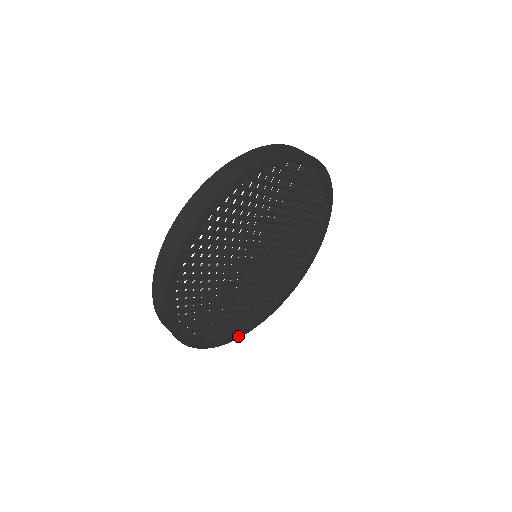
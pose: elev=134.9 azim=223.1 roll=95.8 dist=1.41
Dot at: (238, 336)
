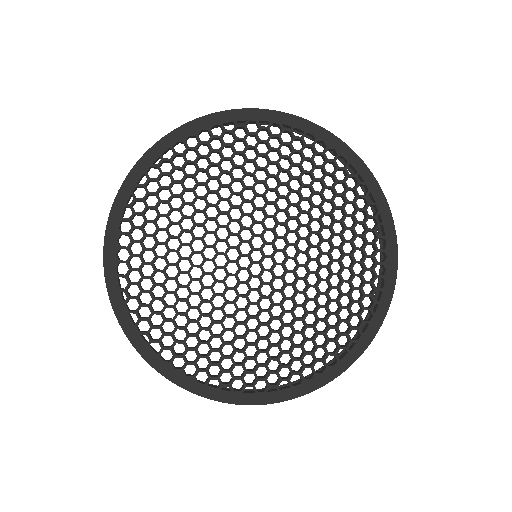
Dot at: (114, 295)
